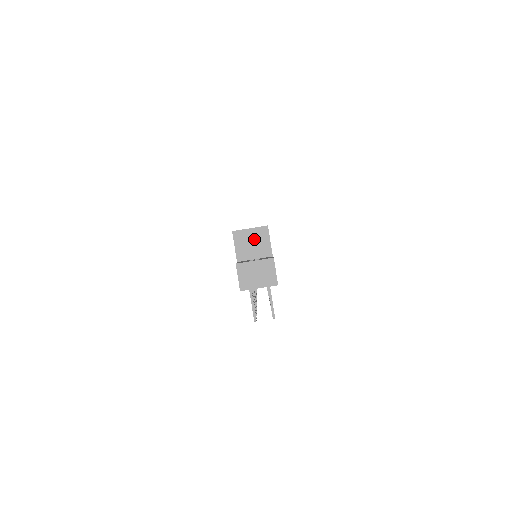
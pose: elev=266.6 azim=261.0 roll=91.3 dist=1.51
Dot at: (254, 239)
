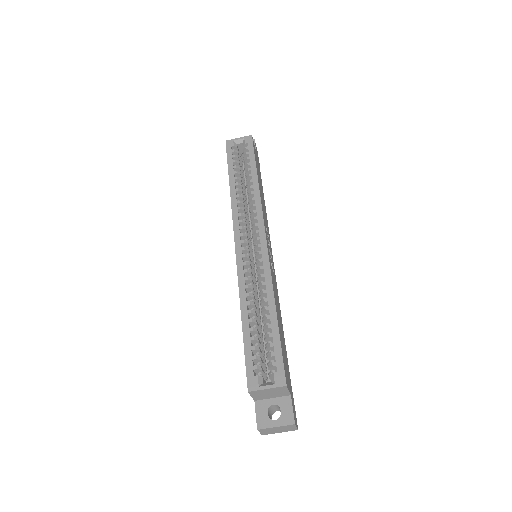
Dot at: (272, 392)
